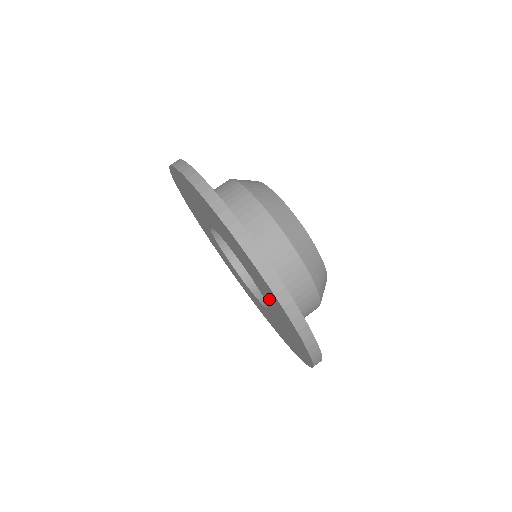
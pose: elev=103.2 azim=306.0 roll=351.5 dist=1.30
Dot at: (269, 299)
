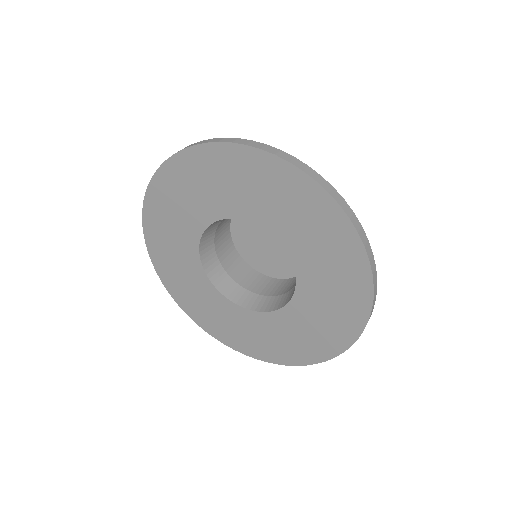
Dot at: (322, 302)
